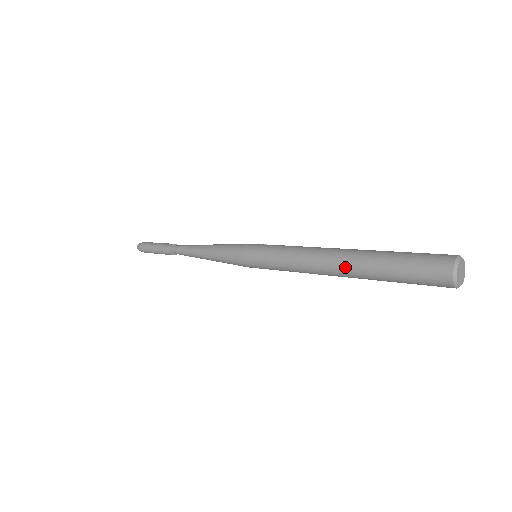
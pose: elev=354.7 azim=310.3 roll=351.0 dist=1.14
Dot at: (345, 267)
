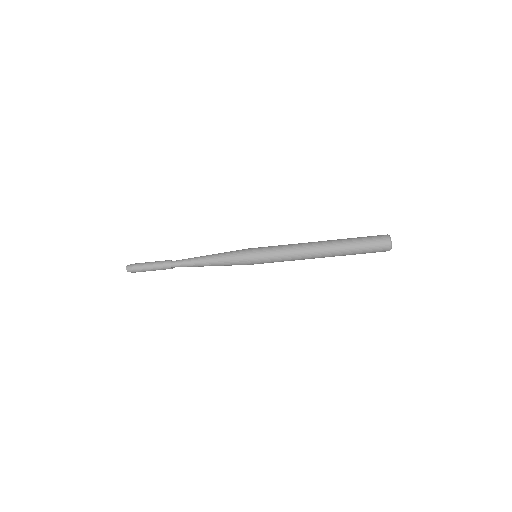
Dot at: (328, 241)
